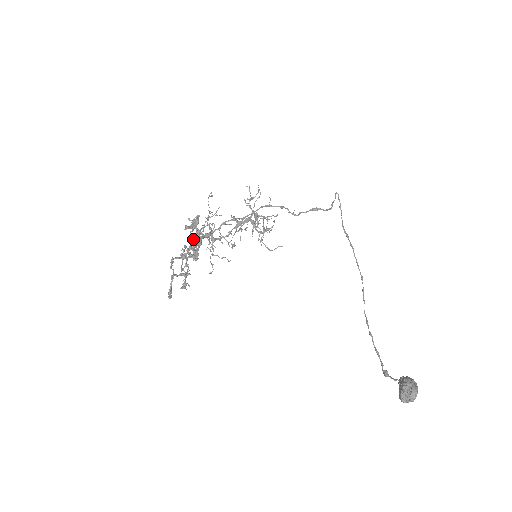
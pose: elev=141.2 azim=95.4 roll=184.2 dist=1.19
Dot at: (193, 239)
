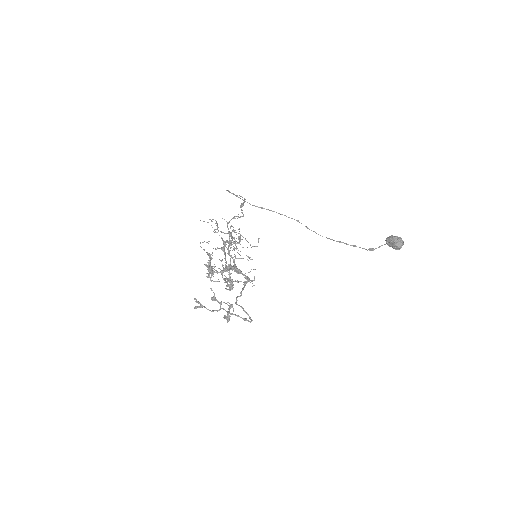
Dot at: occluded
